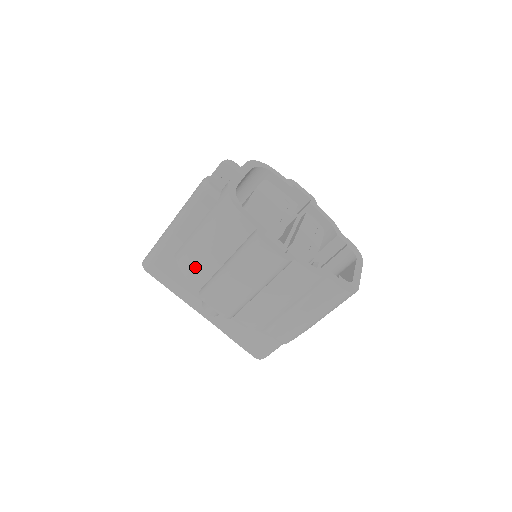
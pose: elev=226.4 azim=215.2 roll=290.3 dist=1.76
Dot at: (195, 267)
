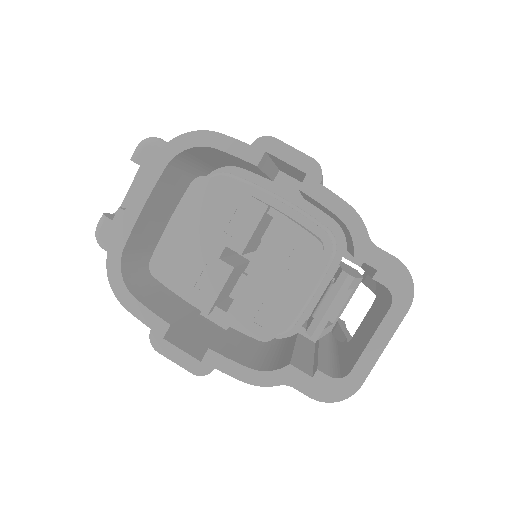
Dot at: occluded
